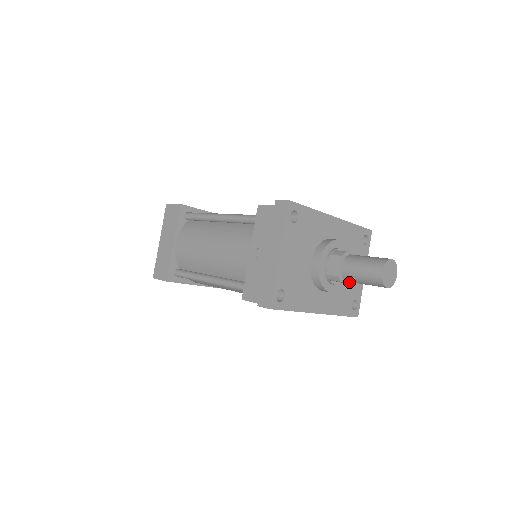
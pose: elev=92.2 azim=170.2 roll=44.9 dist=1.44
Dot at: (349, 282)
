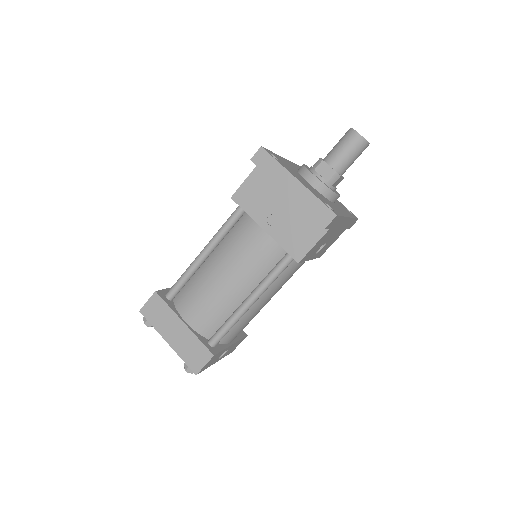
Dot at: (342, 177)
